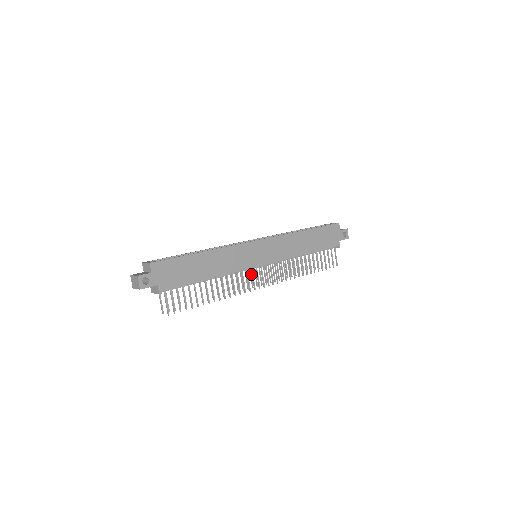
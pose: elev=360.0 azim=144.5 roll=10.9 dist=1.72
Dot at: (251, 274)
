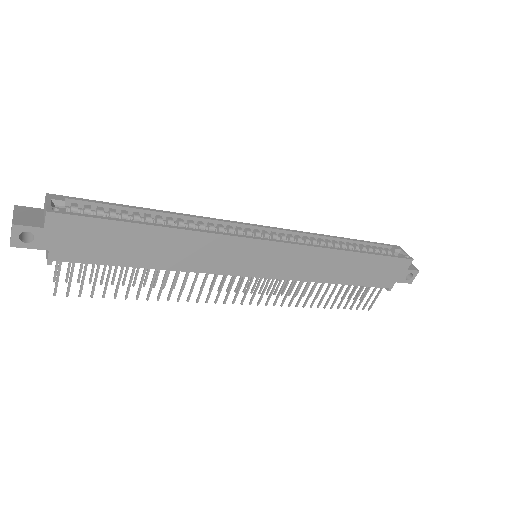
Dot at: occluded
